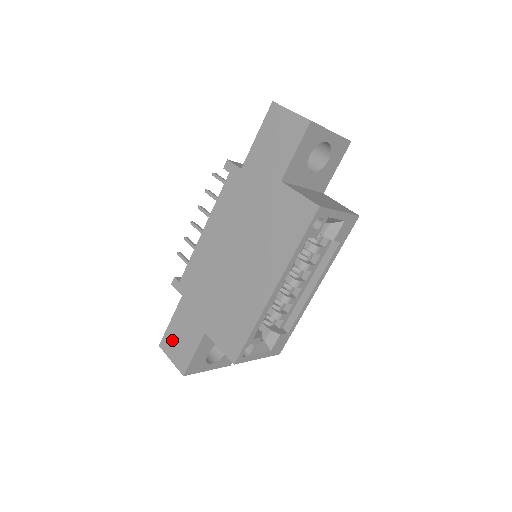
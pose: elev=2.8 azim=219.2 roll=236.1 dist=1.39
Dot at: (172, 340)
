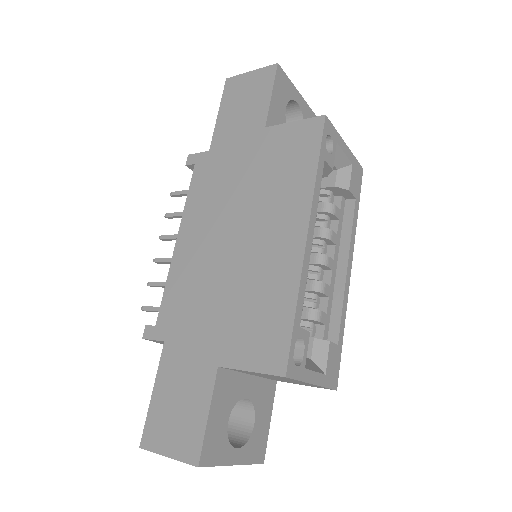
Dot at: (162, 420)
